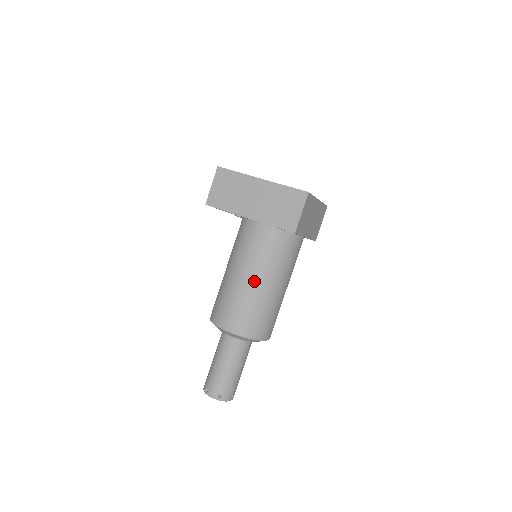
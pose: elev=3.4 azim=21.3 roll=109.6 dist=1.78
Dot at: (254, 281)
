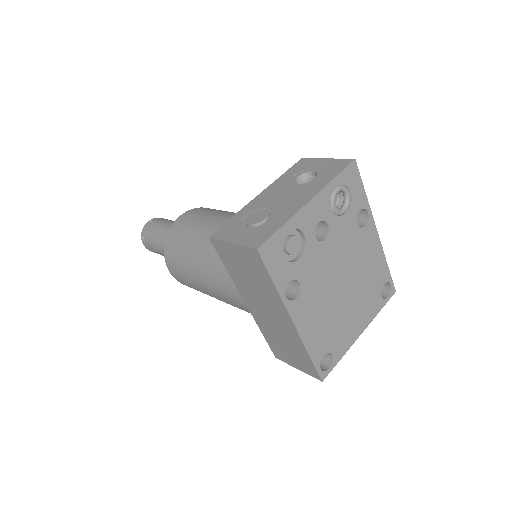
Dot at: (217, 298)
